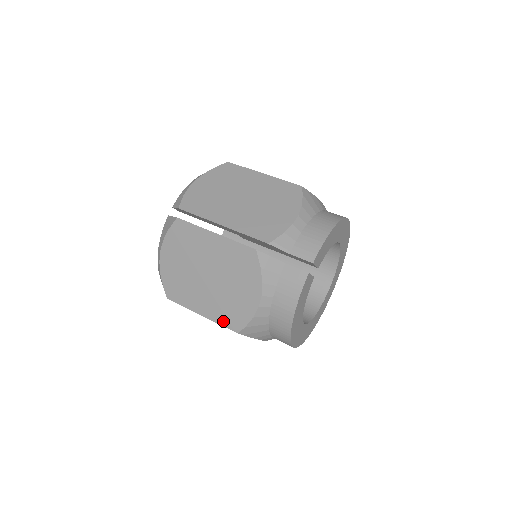
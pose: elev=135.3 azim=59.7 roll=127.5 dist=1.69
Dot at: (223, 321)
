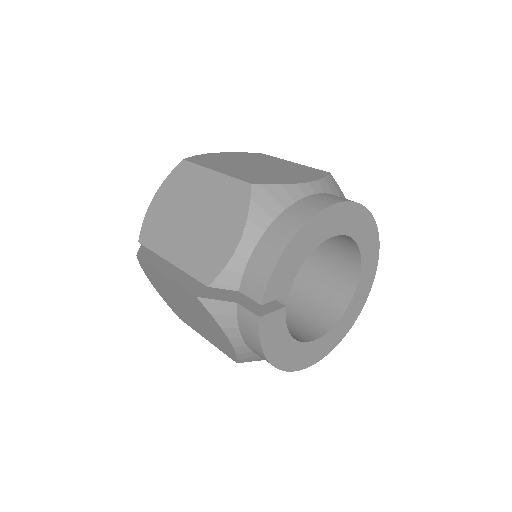
Dot at: (221, 349)
